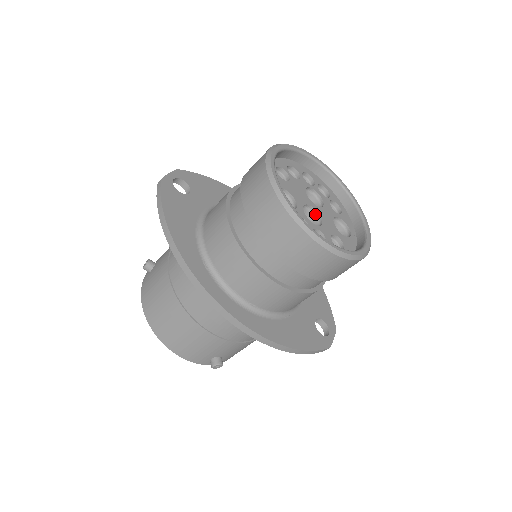
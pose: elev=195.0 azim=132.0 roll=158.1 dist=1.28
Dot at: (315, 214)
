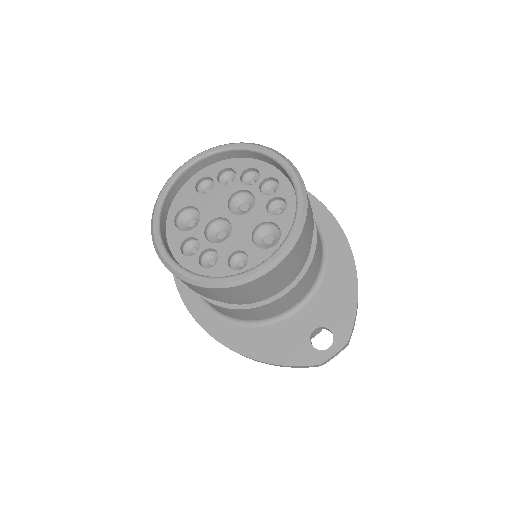
Dot at: (231, 225)
